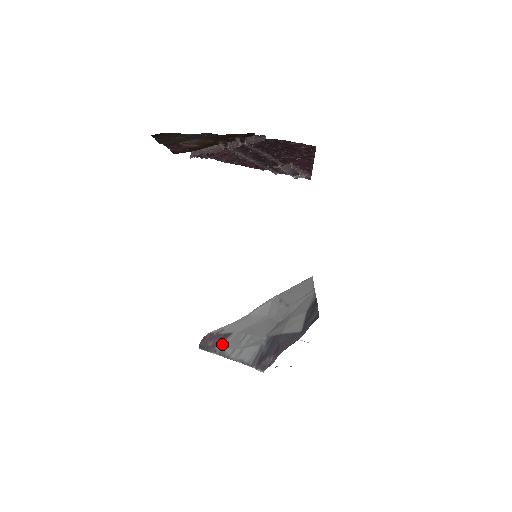
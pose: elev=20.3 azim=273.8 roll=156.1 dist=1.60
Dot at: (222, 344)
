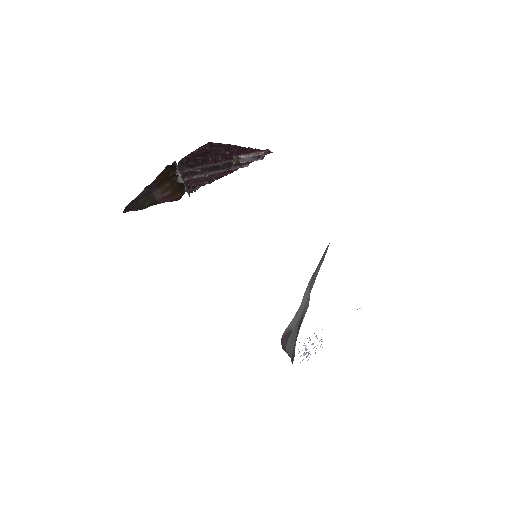
Dot at: (288, 342)
